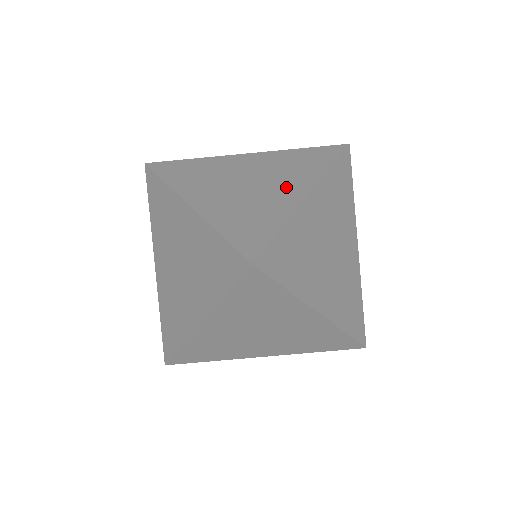
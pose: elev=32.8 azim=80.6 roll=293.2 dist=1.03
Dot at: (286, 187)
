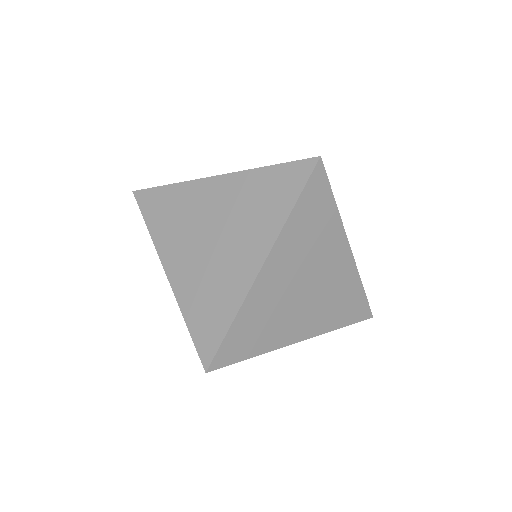
Dot at: (243, 252)
